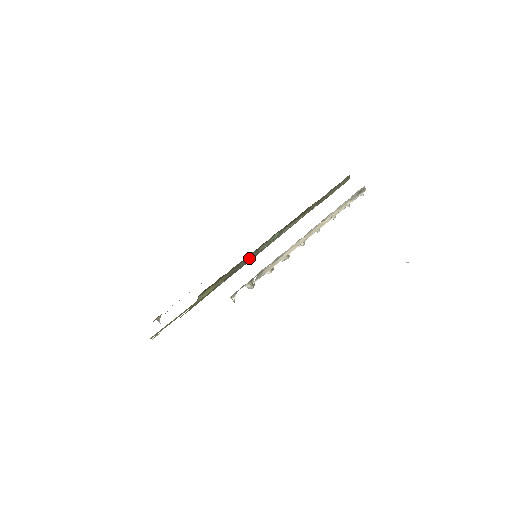
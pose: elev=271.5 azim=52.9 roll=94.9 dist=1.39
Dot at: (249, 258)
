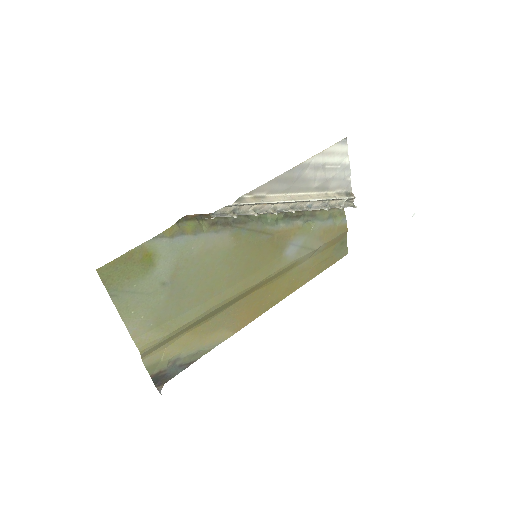
Dot at: (237, 219)
